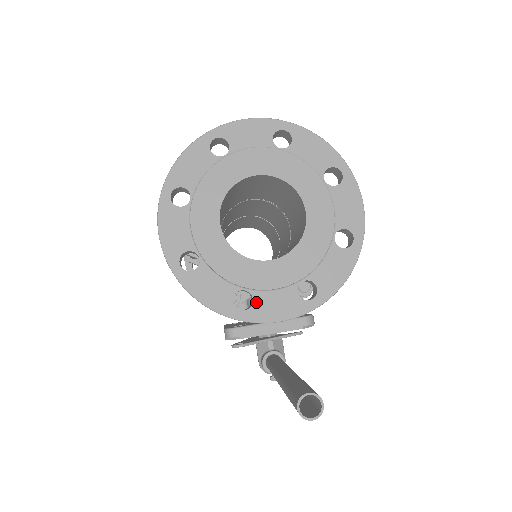
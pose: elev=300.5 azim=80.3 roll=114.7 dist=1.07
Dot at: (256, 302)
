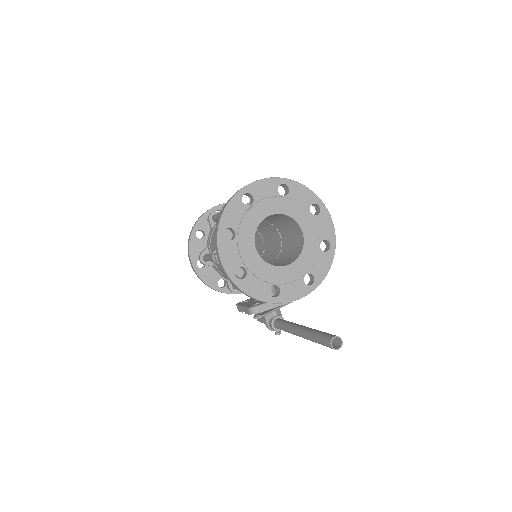
Dot at: (282, 291)
